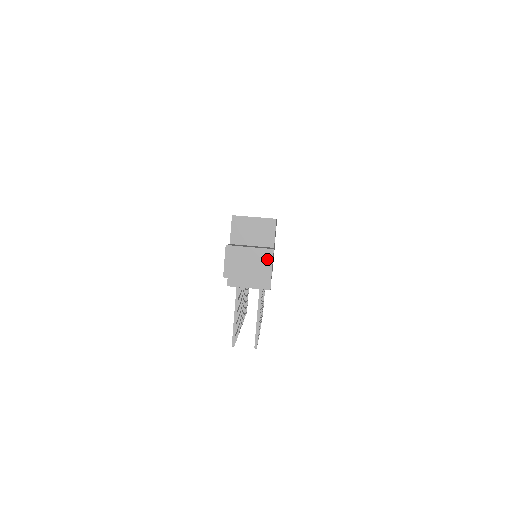
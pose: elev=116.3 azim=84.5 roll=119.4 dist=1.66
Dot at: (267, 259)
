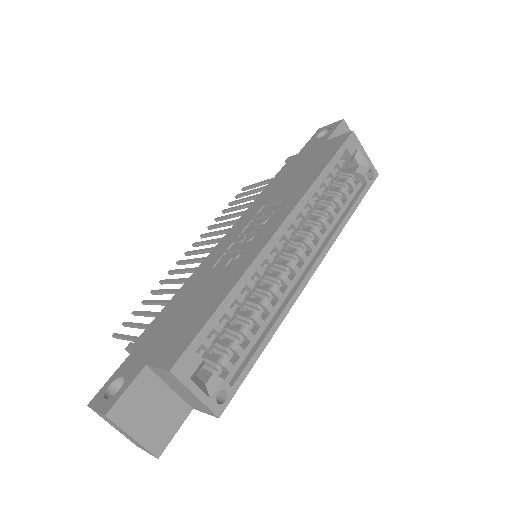
Dot at: (145, 450)
